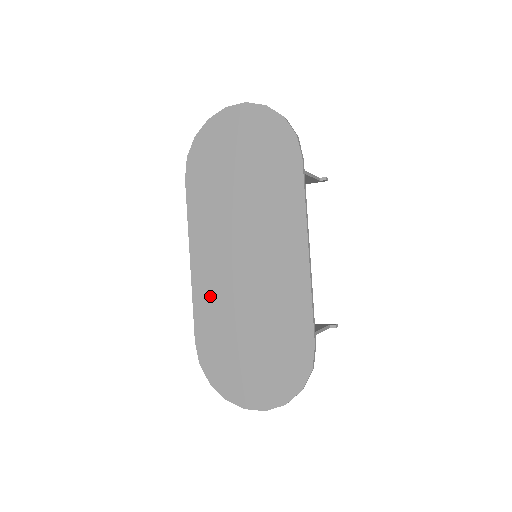
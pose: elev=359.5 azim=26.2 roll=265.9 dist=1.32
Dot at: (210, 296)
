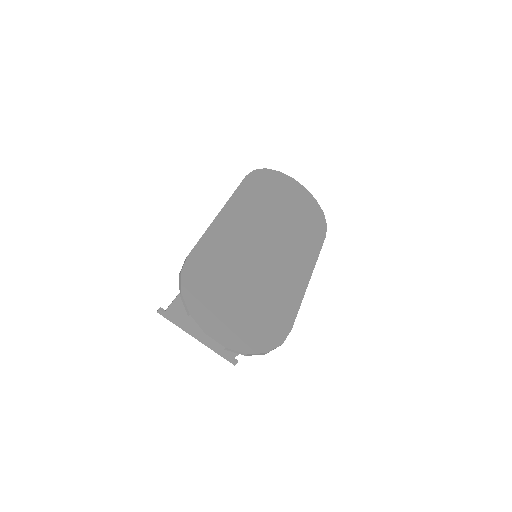
Dot at: (224, 241)
